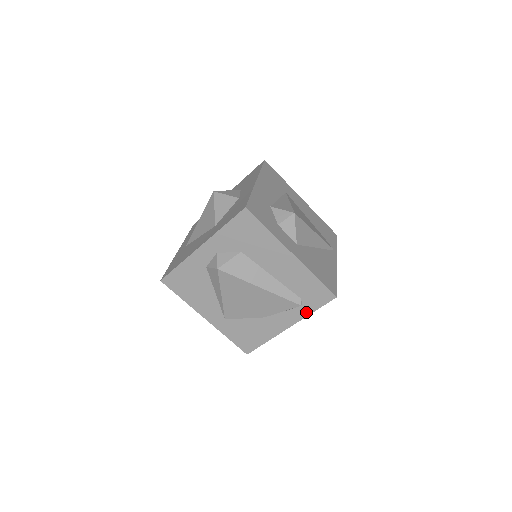
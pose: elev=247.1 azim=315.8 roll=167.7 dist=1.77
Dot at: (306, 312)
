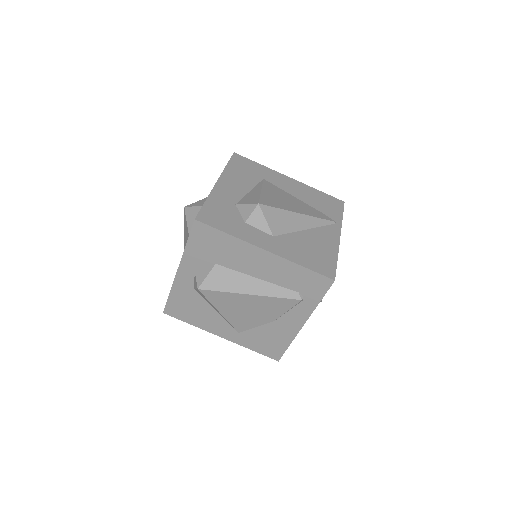
Dot at: (312, 305)
